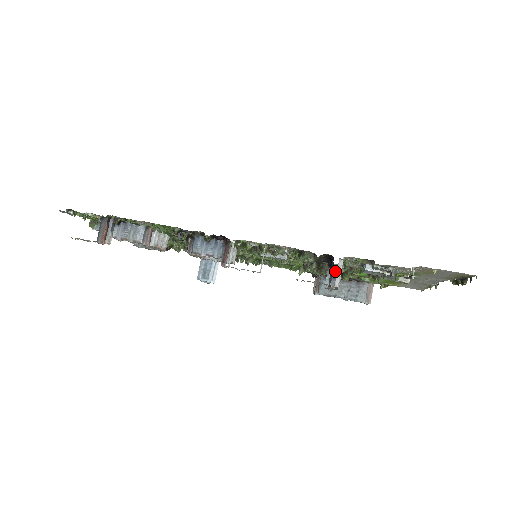
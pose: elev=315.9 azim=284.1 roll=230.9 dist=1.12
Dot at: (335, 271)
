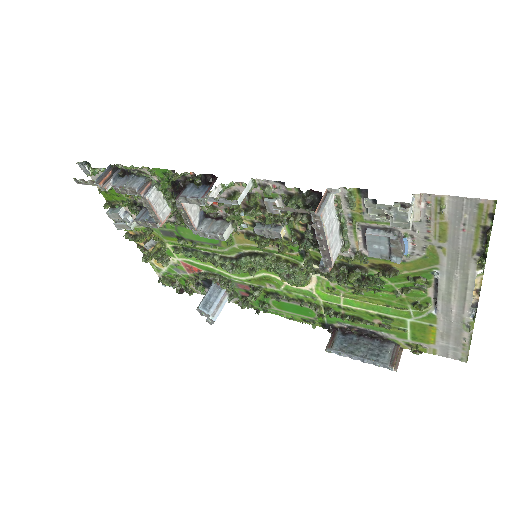
Dot at: (350, 308)
